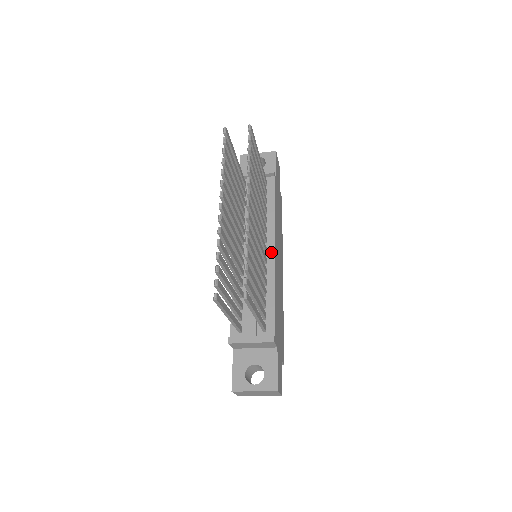
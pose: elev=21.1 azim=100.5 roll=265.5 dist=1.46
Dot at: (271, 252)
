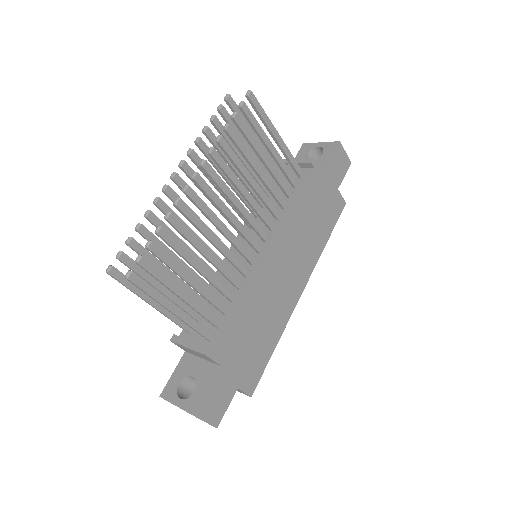
Dot at: (264, 253)
